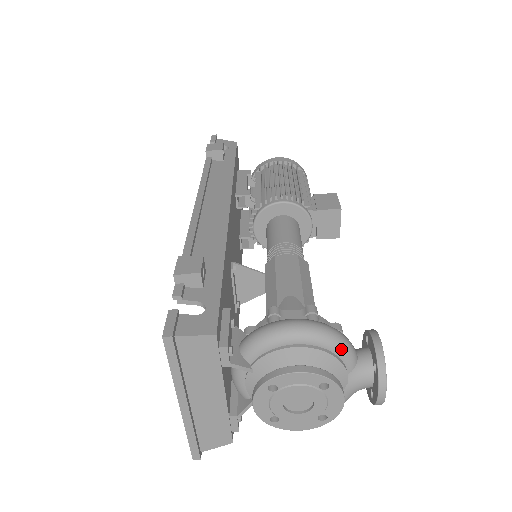
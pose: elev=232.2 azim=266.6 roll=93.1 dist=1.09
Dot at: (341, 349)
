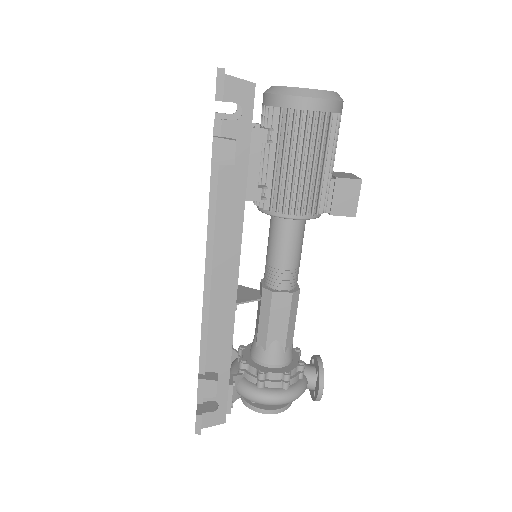
Dot at: (297, 398)
